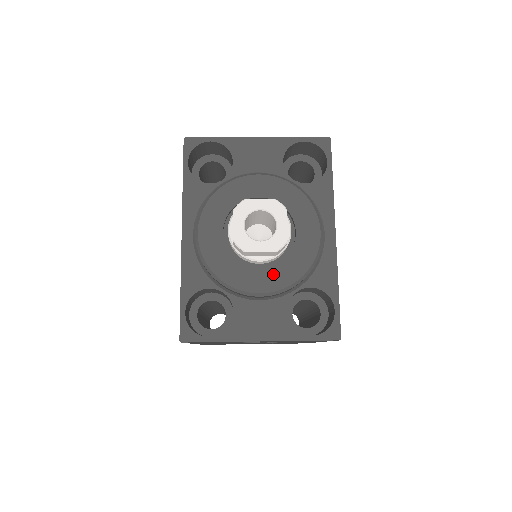
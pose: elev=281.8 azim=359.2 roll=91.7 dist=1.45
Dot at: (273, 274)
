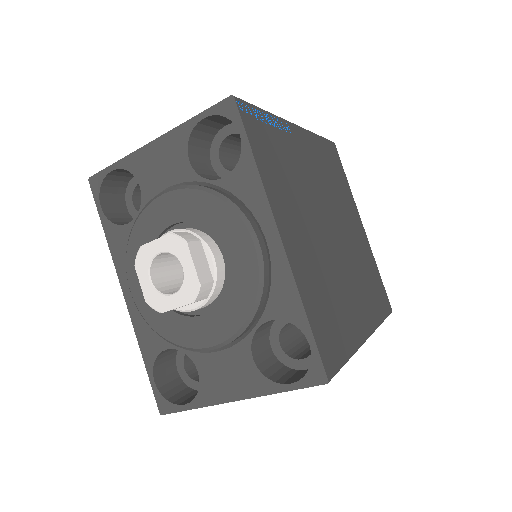
Dot at: (217, 319)
